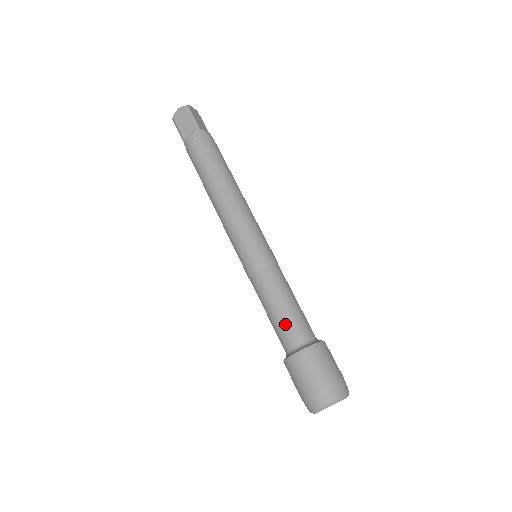
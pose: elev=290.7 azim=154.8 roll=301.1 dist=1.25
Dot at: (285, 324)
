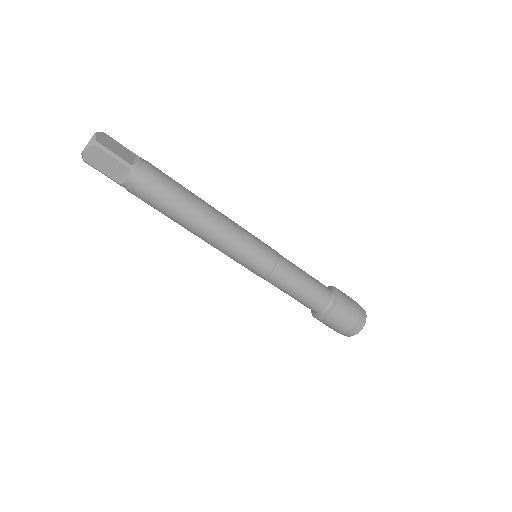
Dot at: (310, 300)
